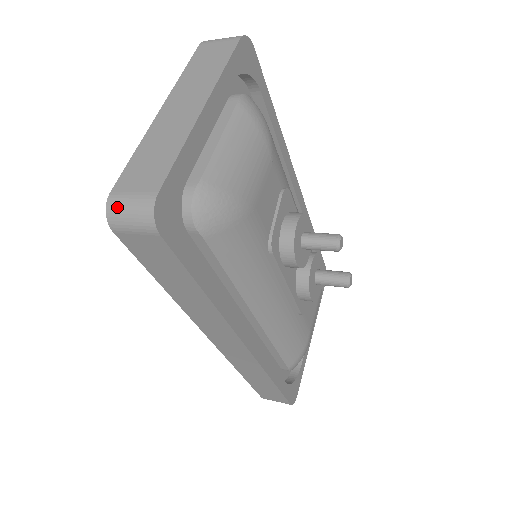
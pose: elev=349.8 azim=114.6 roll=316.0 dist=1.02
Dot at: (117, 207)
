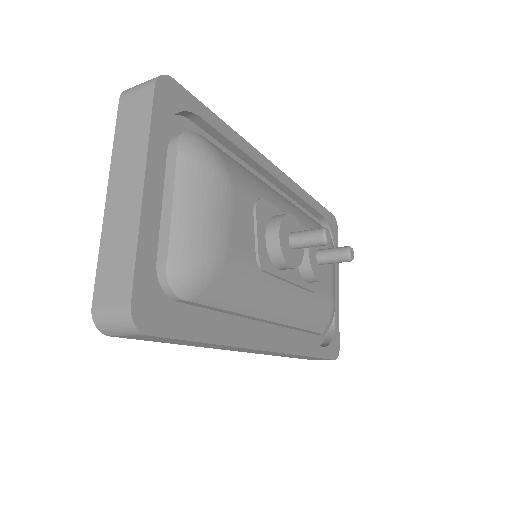
Dot at: (102, 321)
